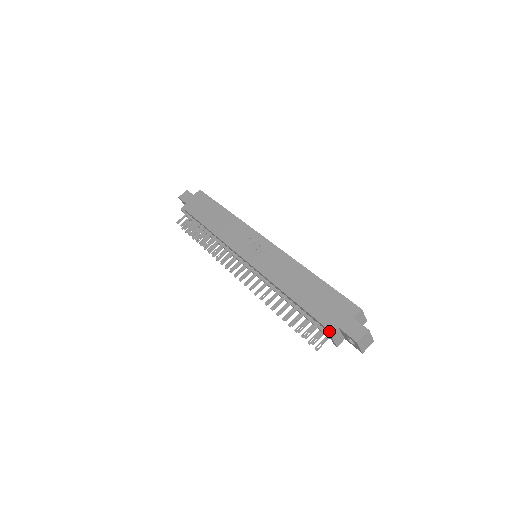
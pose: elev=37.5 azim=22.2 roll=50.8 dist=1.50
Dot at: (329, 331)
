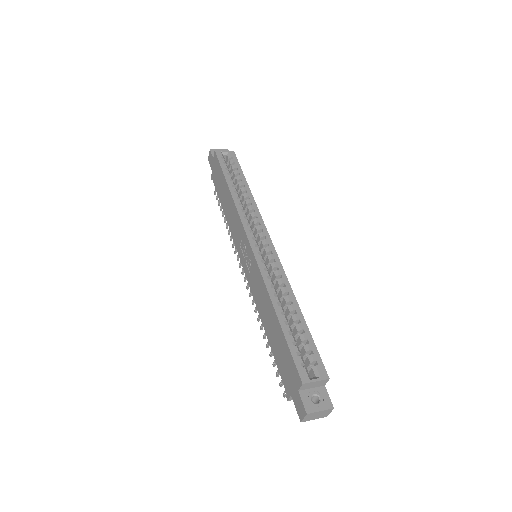
Dot at: occluded
